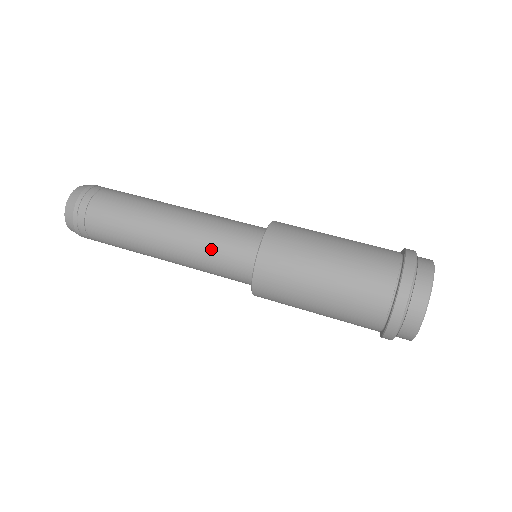
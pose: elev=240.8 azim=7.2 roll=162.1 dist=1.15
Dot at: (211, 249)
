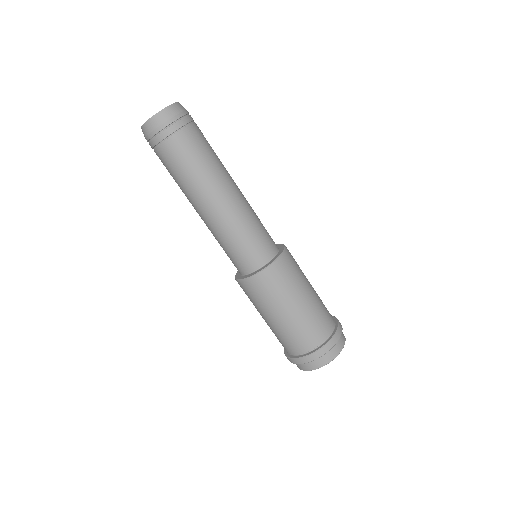
Dot at: (252, 228)
